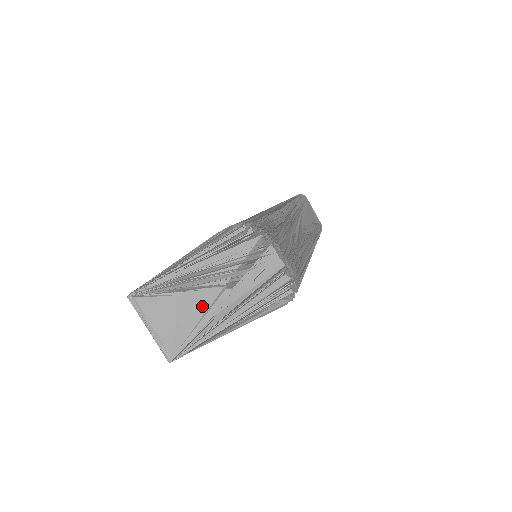
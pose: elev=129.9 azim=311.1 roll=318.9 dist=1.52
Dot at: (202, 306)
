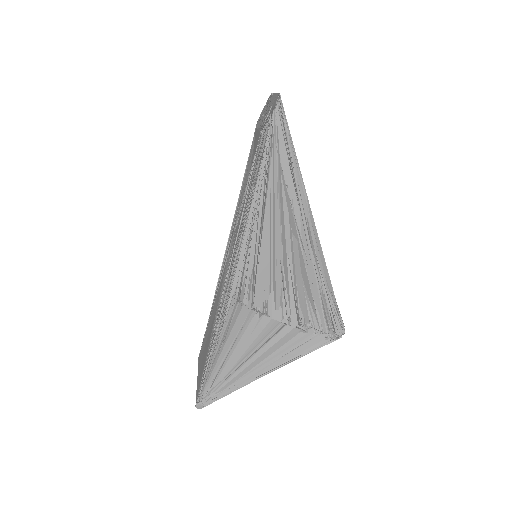
Dot at: occluded
